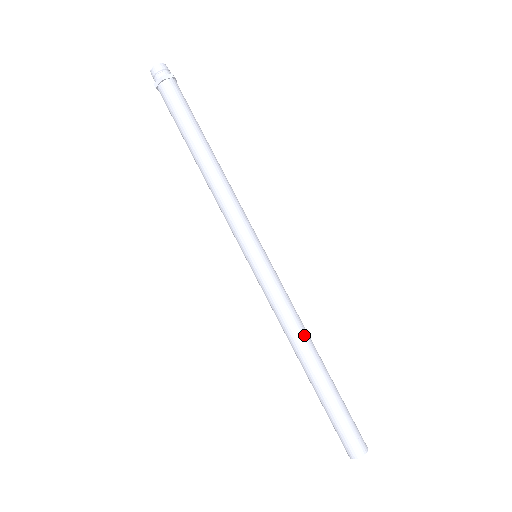
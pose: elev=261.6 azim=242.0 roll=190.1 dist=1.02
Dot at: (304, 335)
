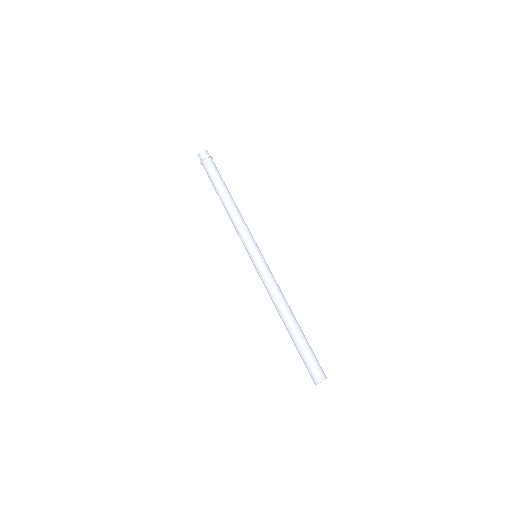
Dot at: (283, 303)
